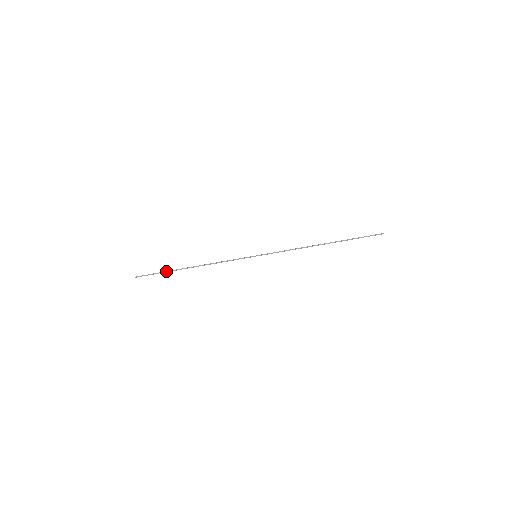
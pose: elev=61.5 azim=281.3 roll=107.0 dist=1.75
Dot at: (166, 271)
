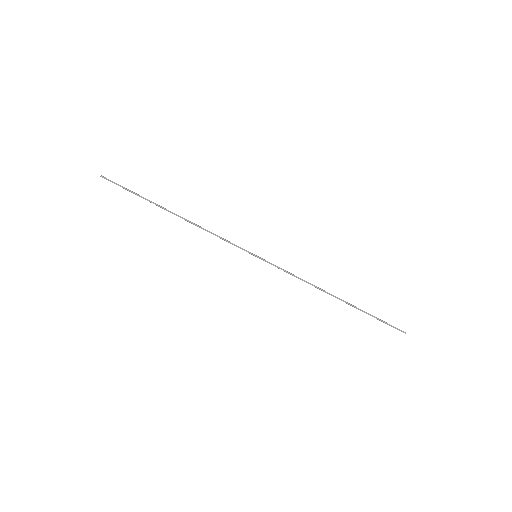
Dot at: occluded
